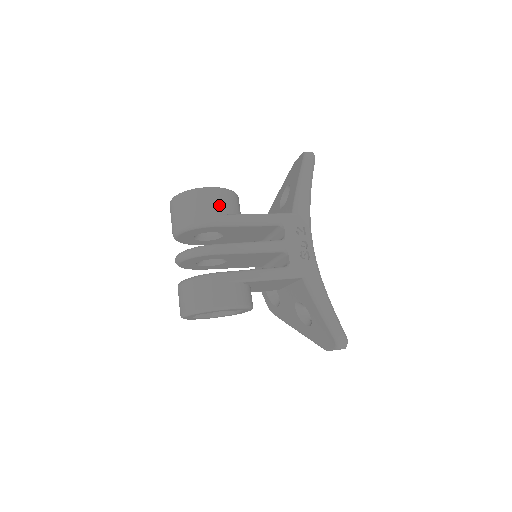
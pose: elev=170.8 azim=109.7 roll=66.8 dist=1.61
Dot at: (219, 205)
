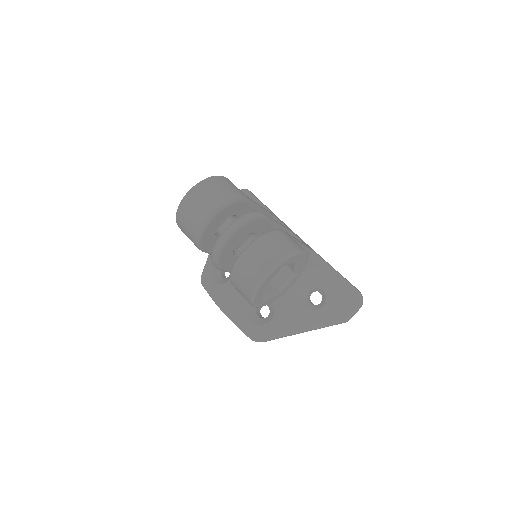
Dot at: occluded
